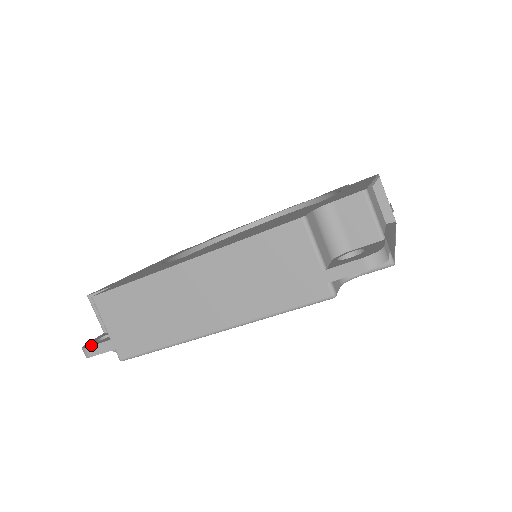
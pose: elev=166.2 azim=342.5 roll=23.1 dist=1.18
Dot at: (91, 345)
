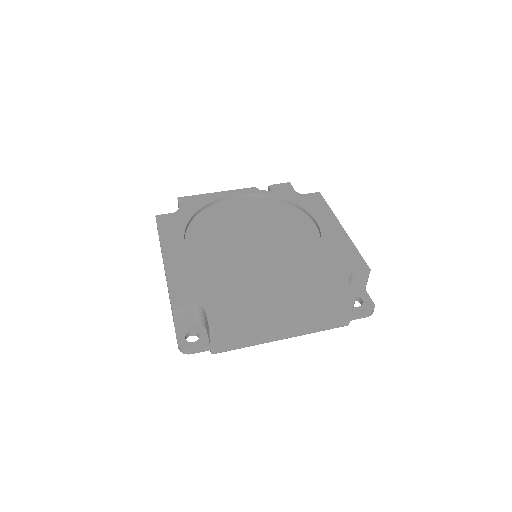
Dot at: (193, 348)
